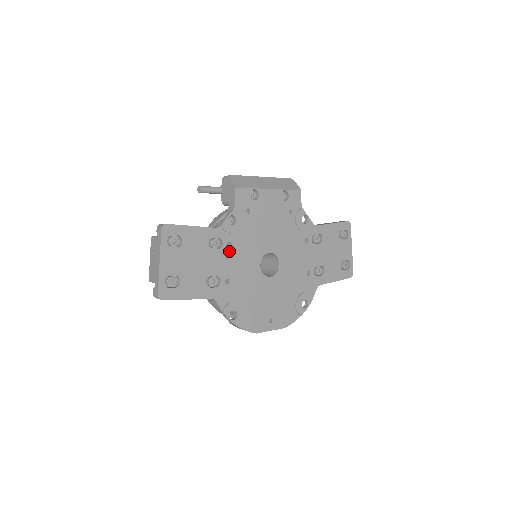
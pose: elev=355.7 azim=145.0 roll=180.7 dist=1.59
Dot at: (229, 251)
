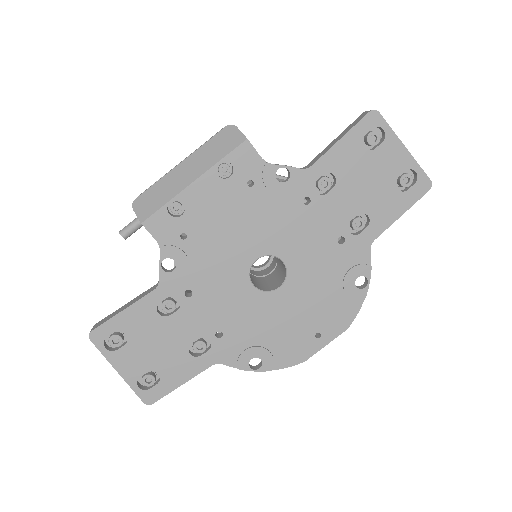
Dot at: (194, 301)
